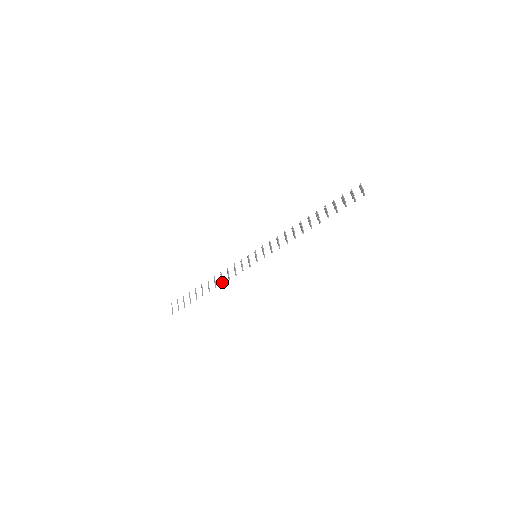
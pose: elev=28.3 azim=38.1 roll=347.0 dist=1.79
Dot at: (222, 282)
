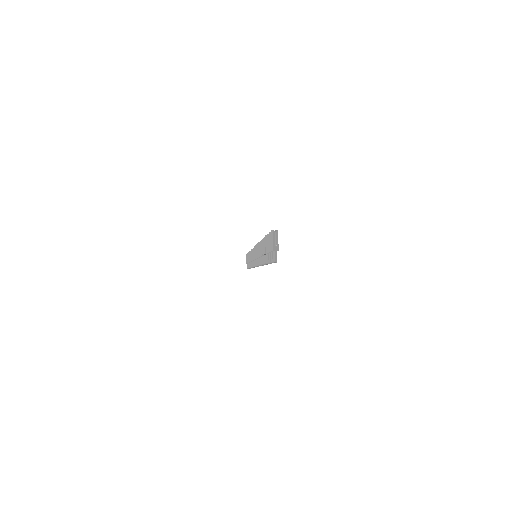
Dot at: (251, 266)
